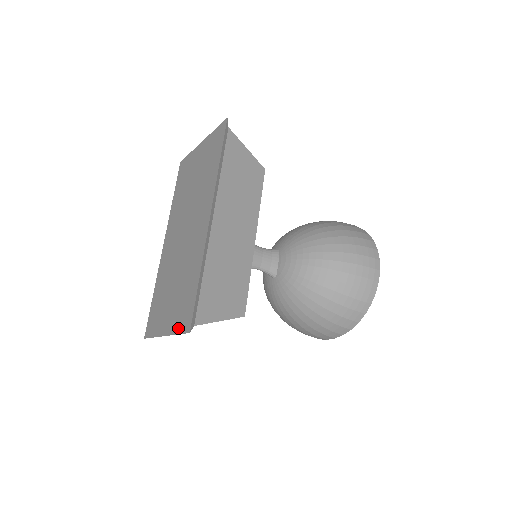
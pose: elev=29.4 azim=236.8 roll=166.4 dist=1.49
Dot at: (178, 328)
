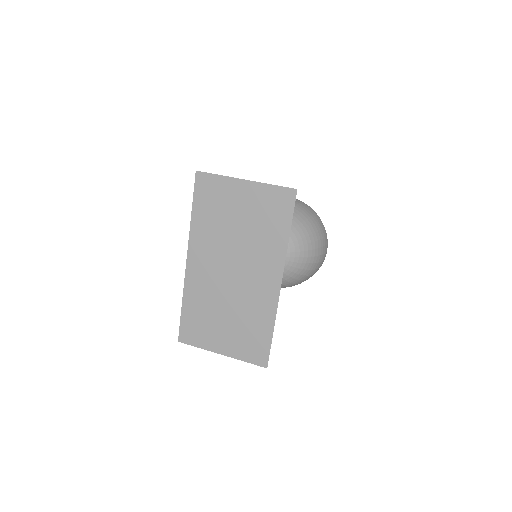
Dot at: (246, 358)
